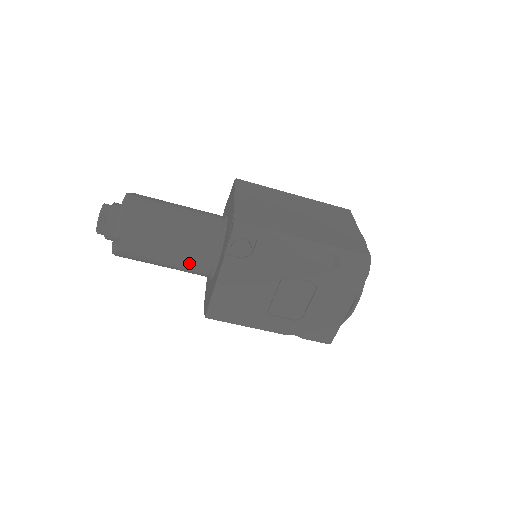
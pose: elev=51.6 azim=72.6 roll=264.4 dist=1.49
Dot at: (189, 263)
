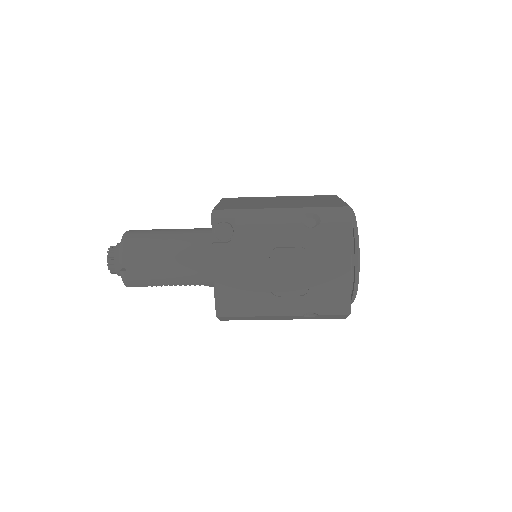
Dot at: (190, 271)
